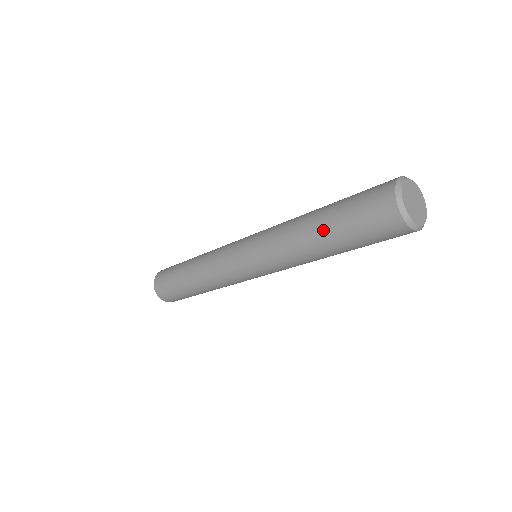
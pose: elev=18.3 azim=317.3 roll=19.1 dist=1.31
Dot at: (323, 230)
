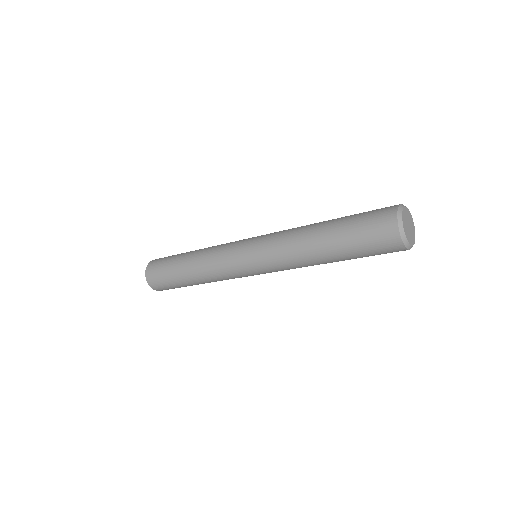
Dot at: (329, 226)
